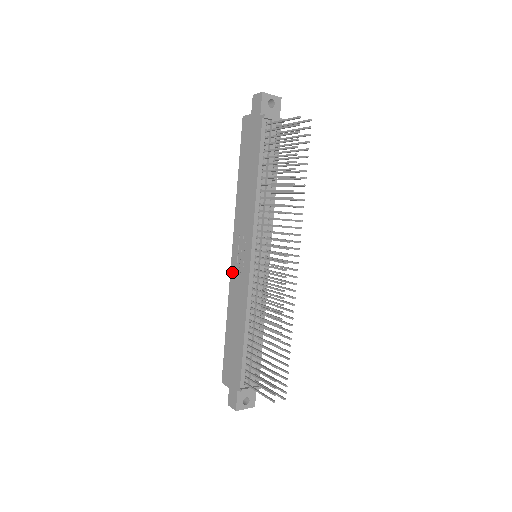
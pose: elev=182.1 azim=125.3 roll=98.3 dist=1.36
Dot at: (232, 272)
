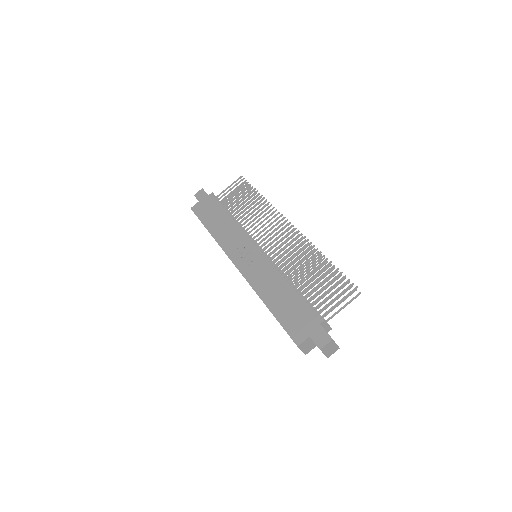
Dot at: (244, 273)
